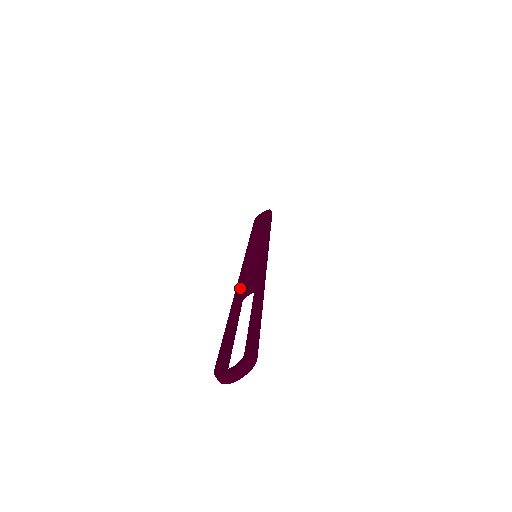
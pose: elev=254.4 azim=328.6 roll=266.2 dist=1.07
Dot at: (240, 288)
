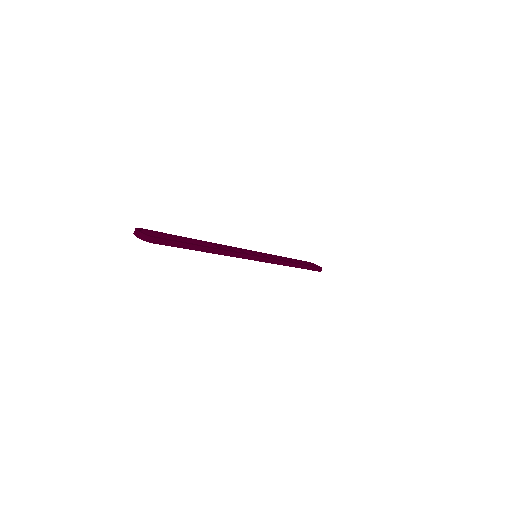
Dot at: (215, 244)
